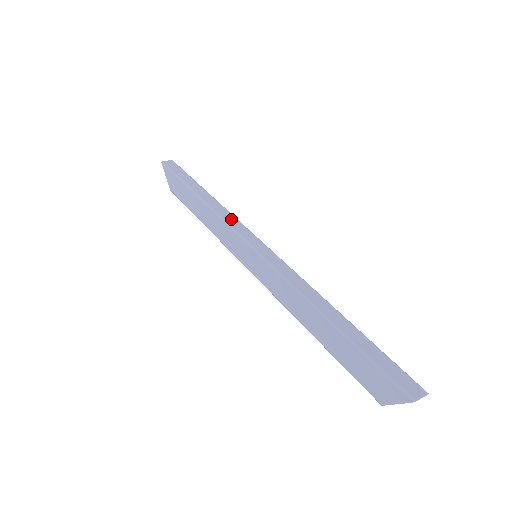
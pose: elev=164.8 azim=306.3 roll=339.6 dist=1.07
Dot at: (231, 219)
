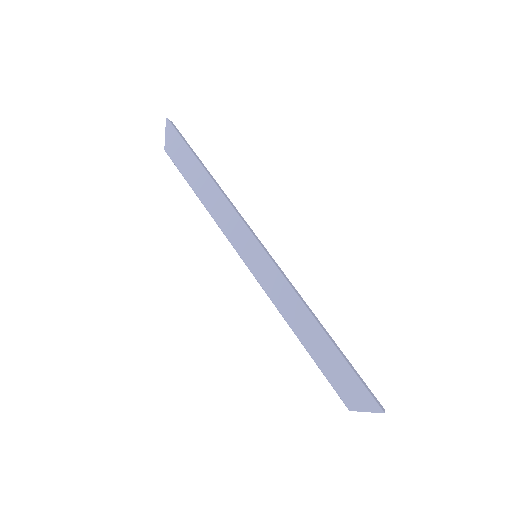
Dot at: (239, 213)
